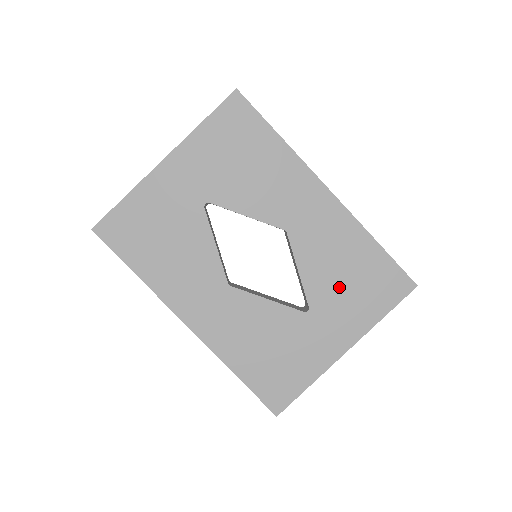
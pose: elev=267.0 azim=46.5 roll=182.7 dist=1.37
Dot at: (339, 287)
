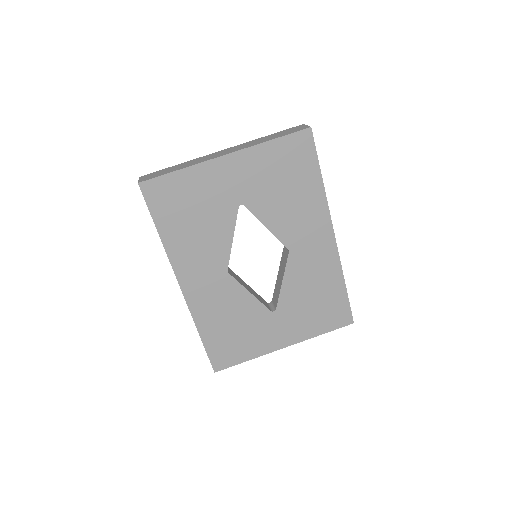
Dot at: (304, 304)
